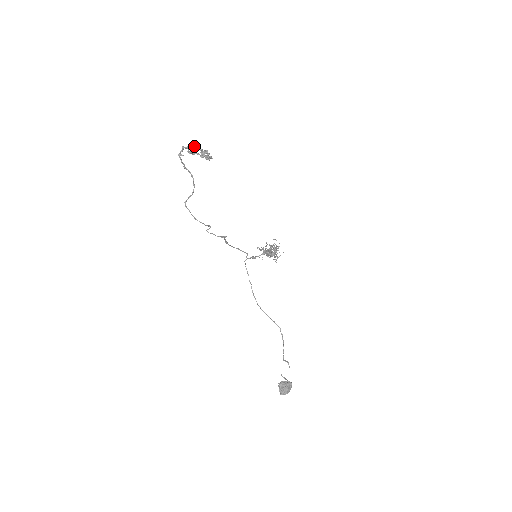
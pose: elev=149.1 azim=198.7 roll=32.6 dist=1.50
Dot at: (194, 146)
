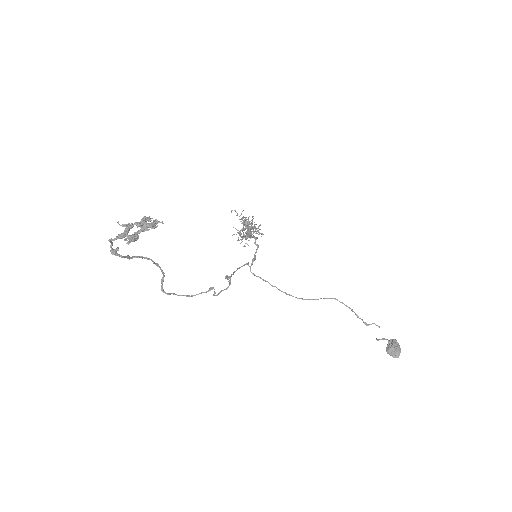
Dot at: occluded
